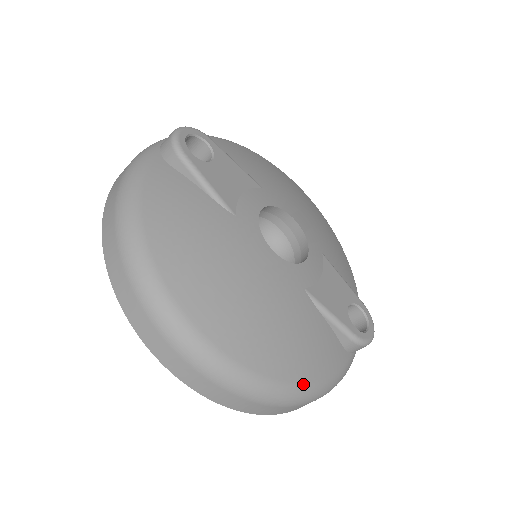
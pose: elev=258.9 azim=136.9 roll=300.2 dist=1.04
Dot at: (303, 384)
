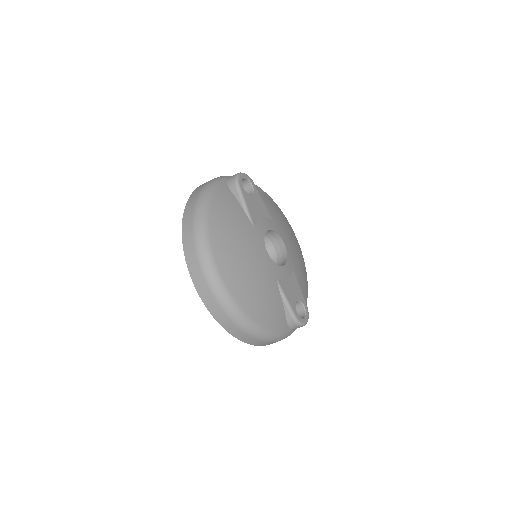
Dot at: (259, 324)
